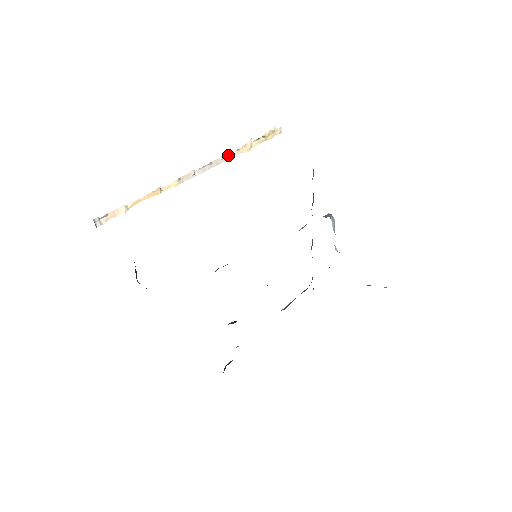
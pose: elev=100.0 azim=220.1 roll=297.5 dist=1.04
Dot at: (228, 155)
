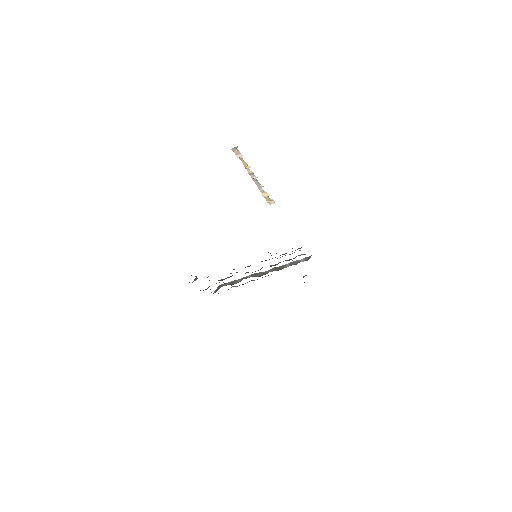
Dot at: (261, 188)
